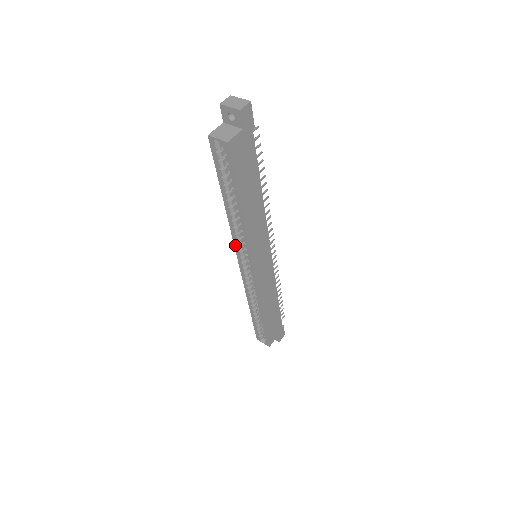
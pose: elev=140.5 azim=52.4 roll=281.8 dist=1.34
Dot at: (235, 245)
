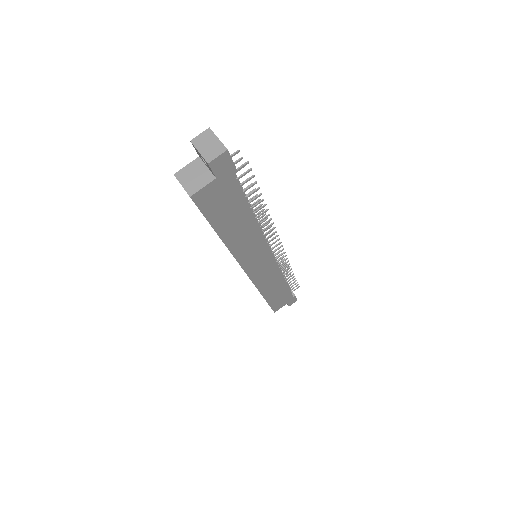
Dot at: occluded
